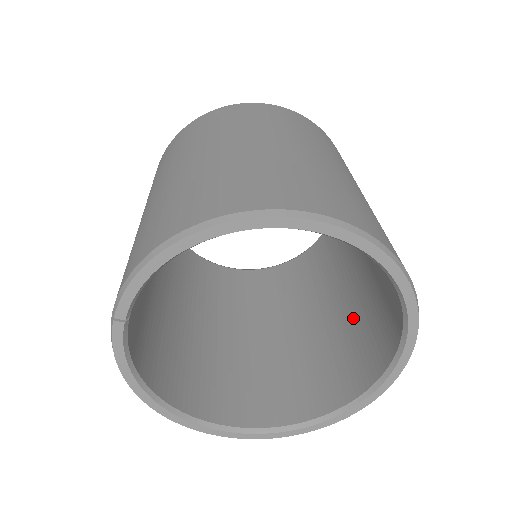
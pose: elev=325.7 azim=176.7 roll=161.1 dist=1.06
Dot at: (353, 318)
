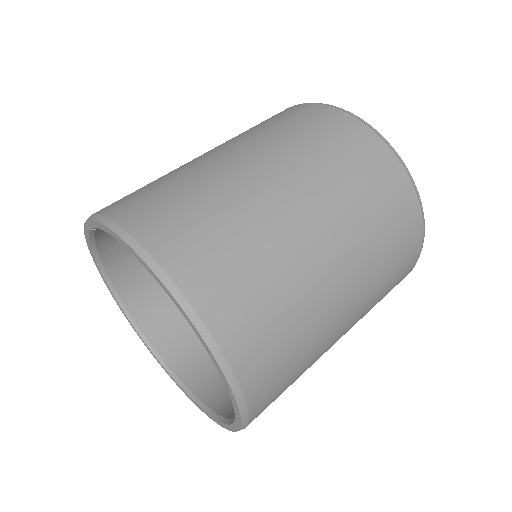
Dot at: occluded
